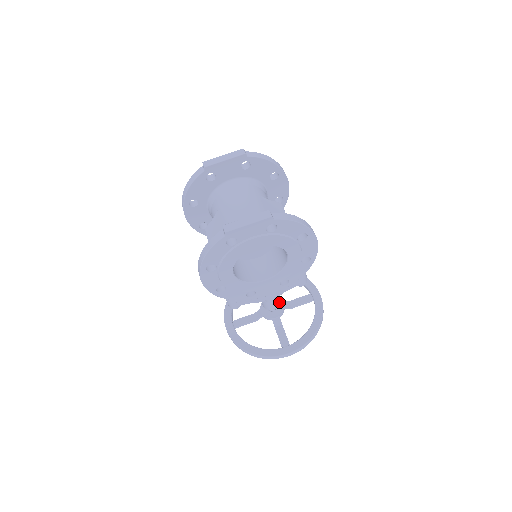
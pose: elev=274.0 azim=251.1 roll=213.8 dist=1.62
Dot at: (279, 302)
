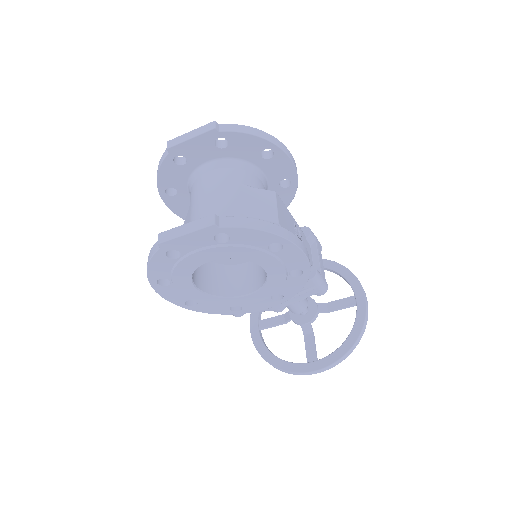
Dot at: (312, 304)
